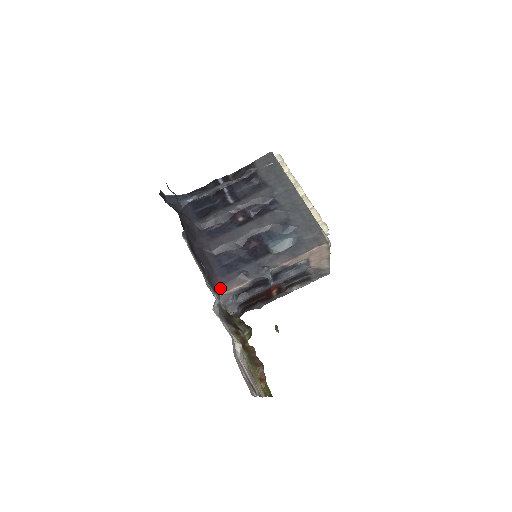
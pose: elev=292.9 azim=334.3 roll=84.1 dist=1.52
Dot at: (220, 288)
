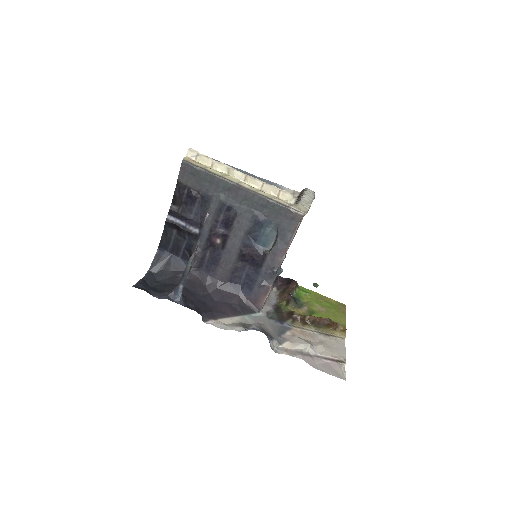
Dot at: (256, 305)
